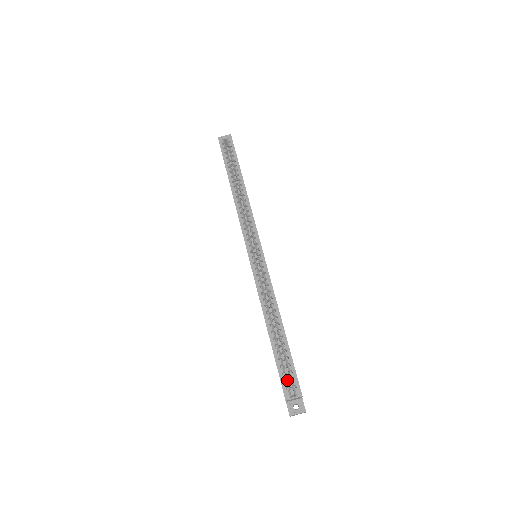
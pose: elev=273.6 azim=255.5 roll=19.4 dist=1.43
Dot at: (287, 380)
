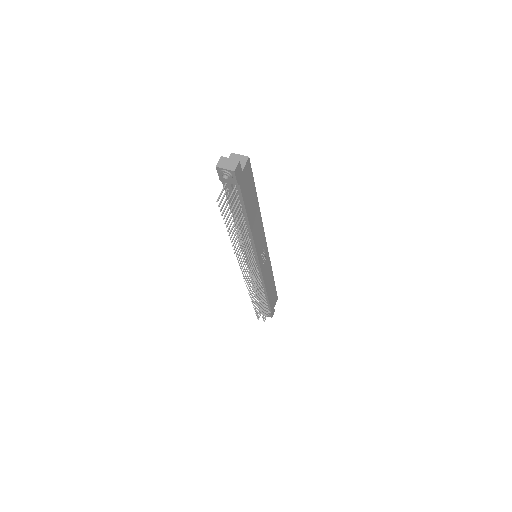
Dot at: occluded
